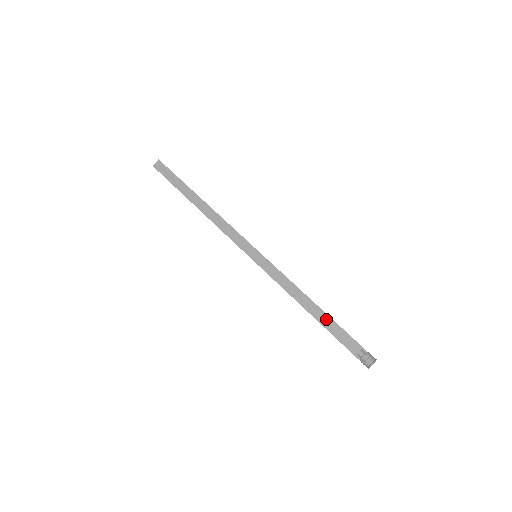
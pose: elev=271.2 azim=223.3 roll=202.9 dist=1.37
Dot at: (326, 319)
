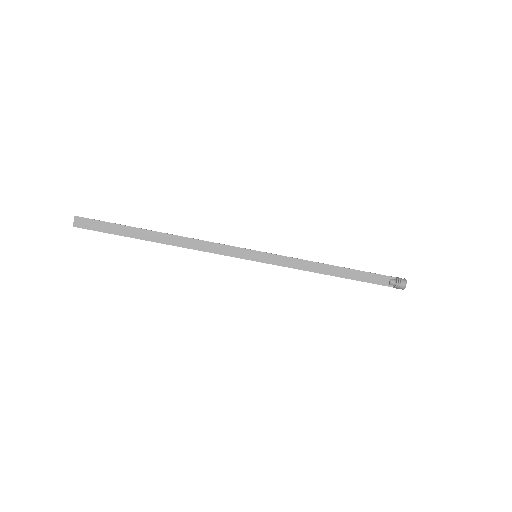
Dot at: (350, 273)
